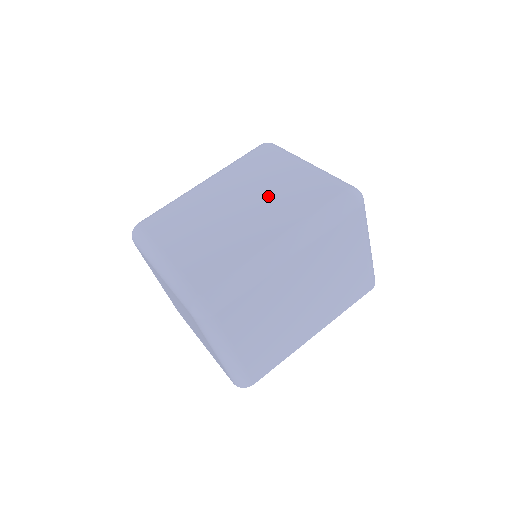
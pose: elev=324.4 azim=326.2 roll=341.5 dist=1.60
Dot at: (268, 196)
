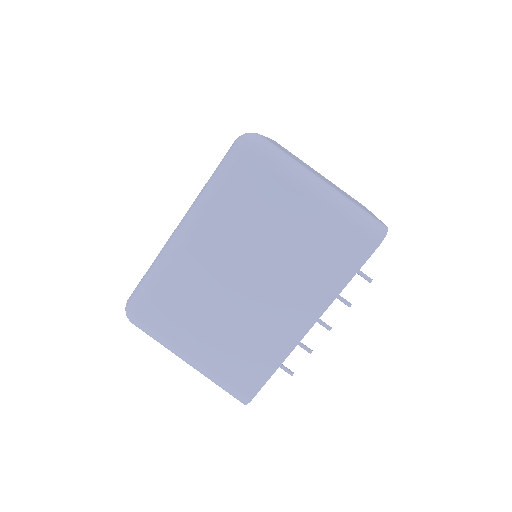
Dot at: occluded
